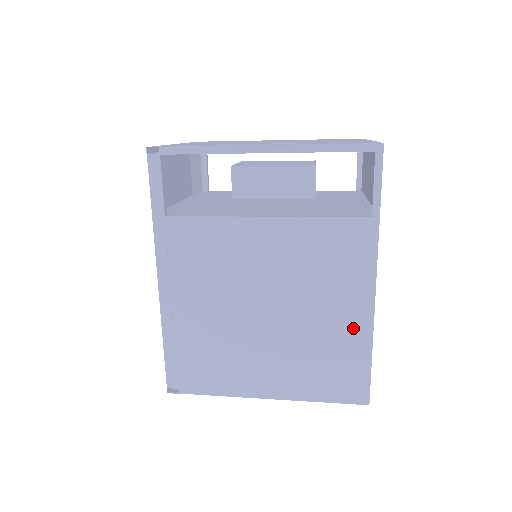
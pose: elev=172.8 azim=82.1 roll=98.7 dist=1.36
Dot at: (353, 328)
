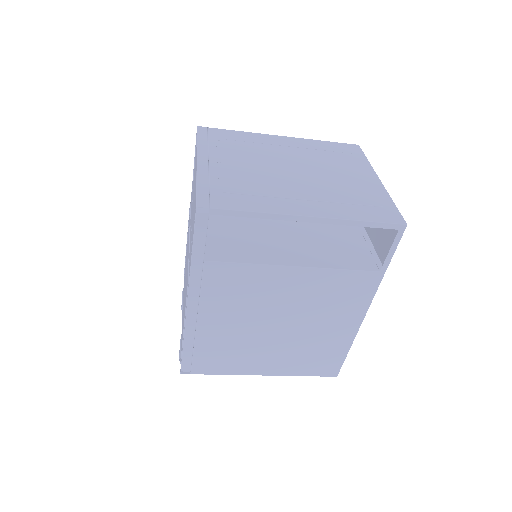
Dot at: (341, 336)
